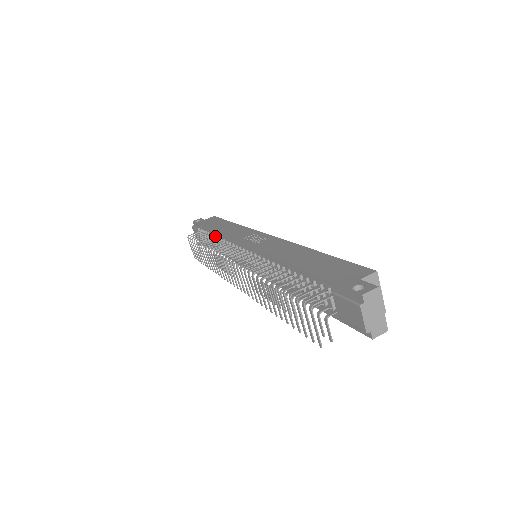
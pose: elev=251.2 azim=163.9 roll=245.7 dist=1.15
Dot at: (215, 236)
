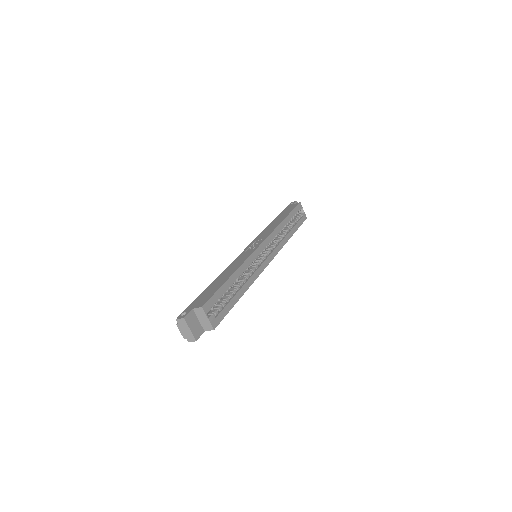
Dot at: occluded
